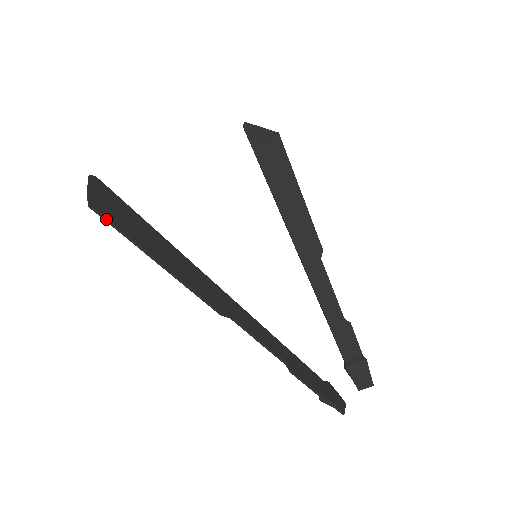
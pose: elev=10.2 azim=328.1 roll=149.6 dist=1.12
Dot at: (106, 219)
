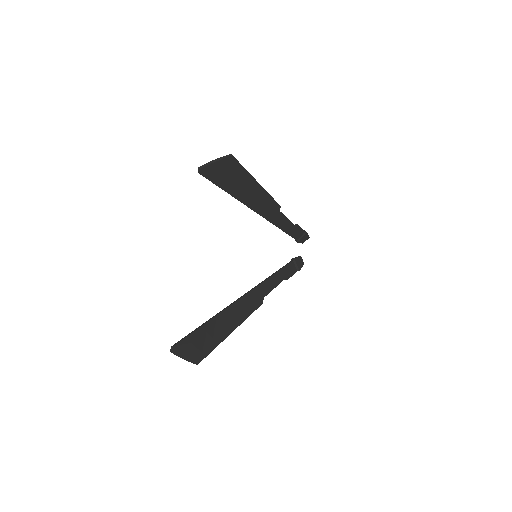
Dot at: (207, 355)
